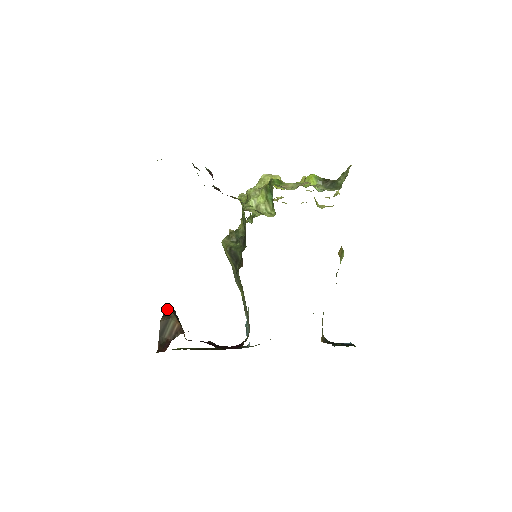
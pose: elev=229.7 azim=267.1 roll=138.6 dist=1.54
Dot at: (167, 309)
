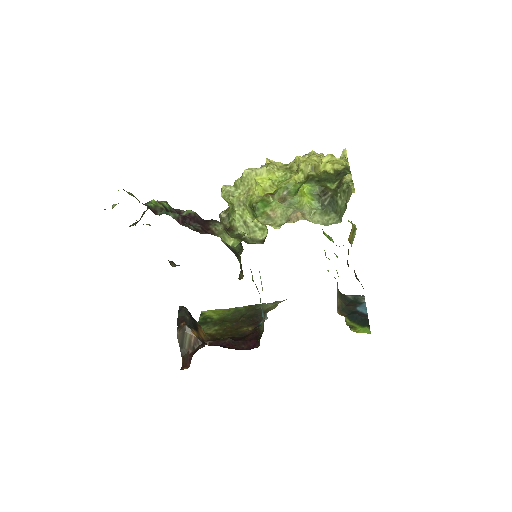
Dot at: (180, 313)
